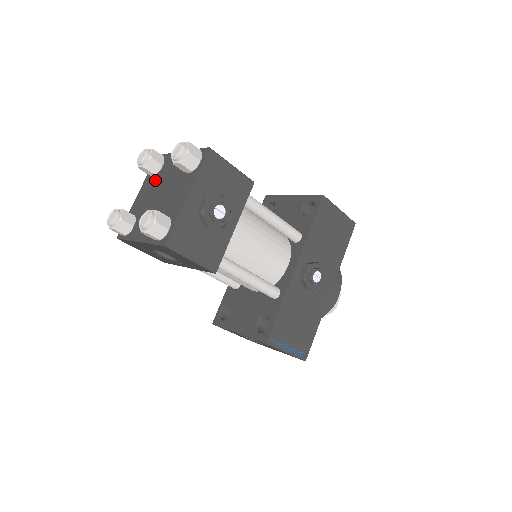
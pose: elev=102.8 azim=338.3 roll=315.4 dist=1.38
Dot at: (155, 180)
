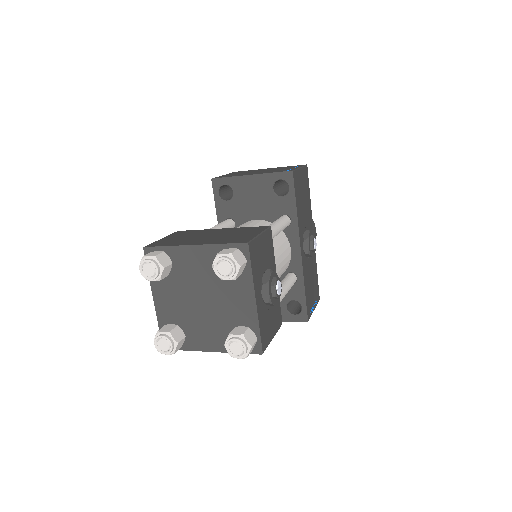
Dot at: (173, 281)
